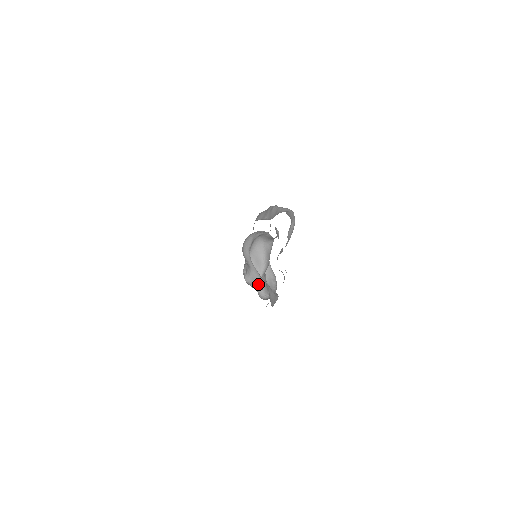
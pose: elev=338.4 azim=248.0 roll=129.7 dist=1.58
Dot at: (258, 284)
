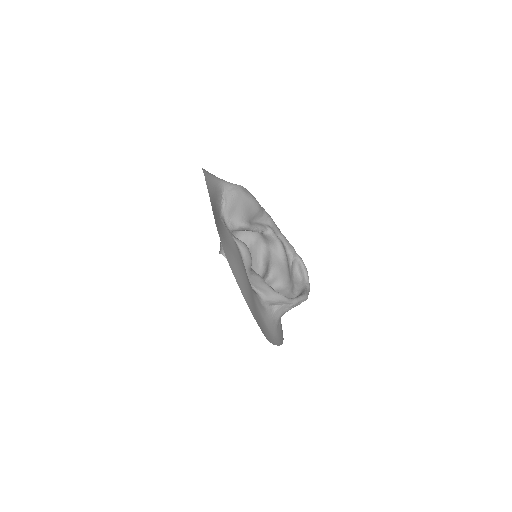
Dot at: occluded
